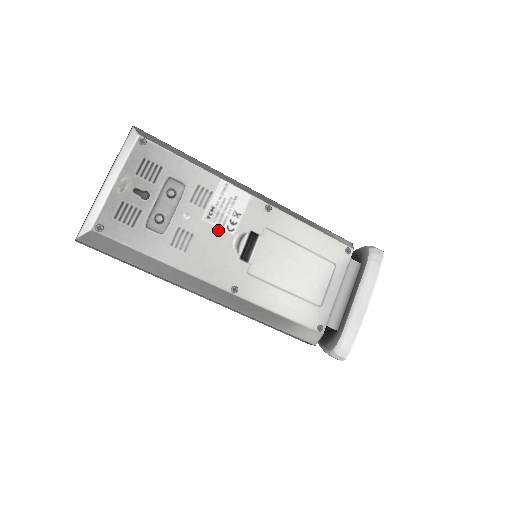
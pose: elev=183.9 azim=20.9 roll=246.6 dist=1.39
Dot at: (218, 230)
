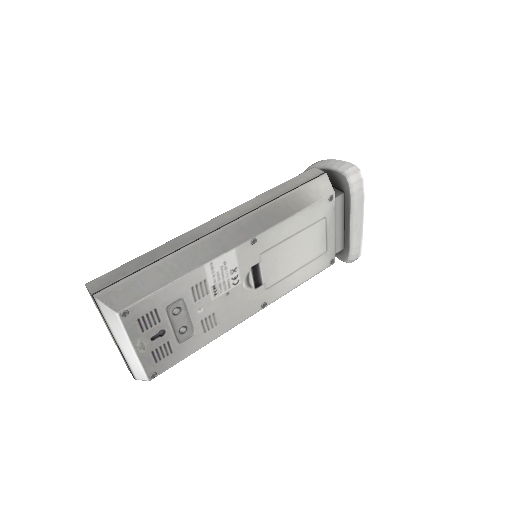
Dot at: (228, 293)
